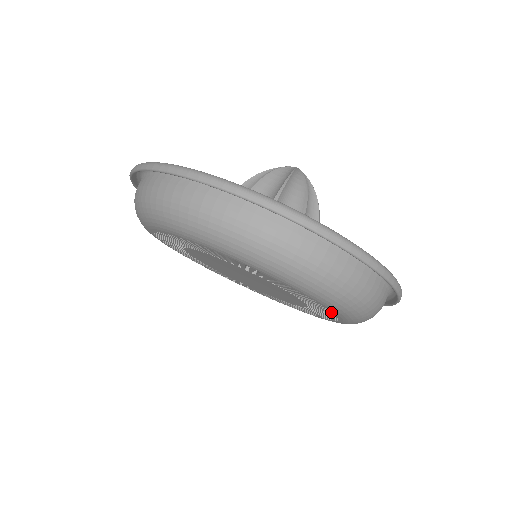
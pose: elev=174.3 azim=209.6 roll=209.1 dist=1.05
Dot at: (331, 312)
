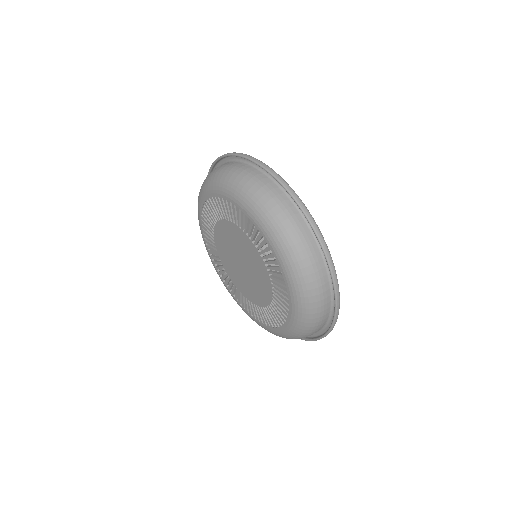
Dot at: (285, 321)
